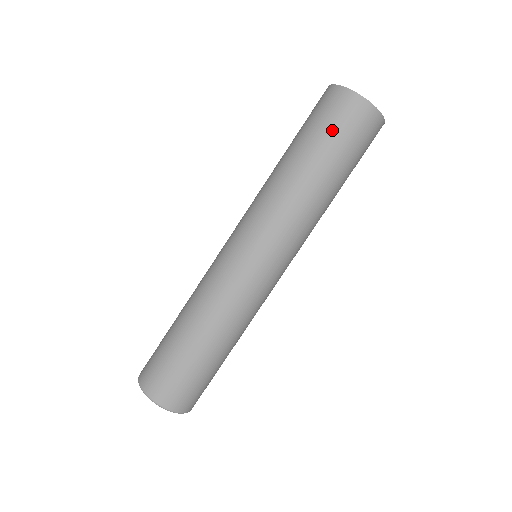
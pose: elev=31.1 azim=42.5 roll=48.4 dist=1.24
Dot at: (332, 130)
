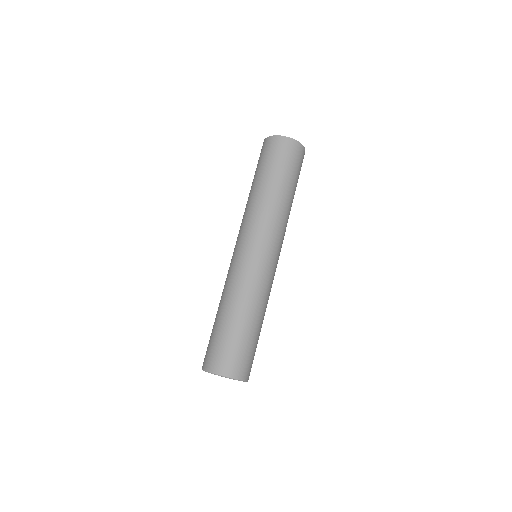
Dot at: (271, 159)
